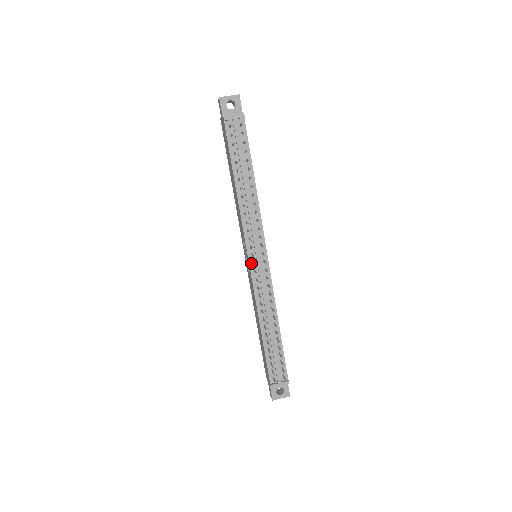
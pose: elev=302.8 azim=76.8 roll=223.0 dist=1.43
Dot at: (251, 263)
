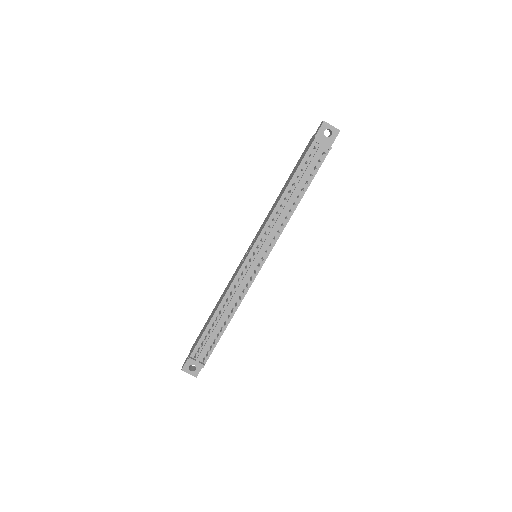
Dot at: (248, 258)
